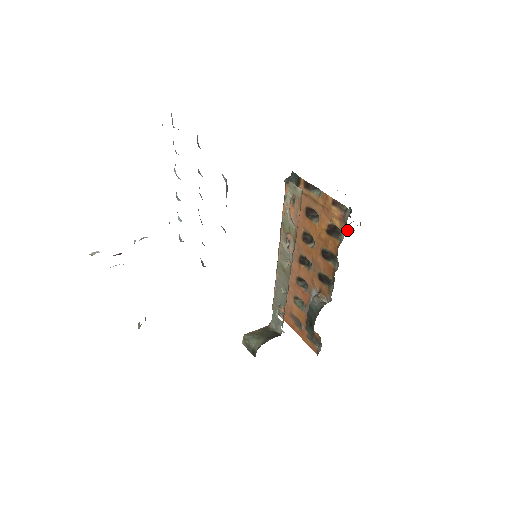
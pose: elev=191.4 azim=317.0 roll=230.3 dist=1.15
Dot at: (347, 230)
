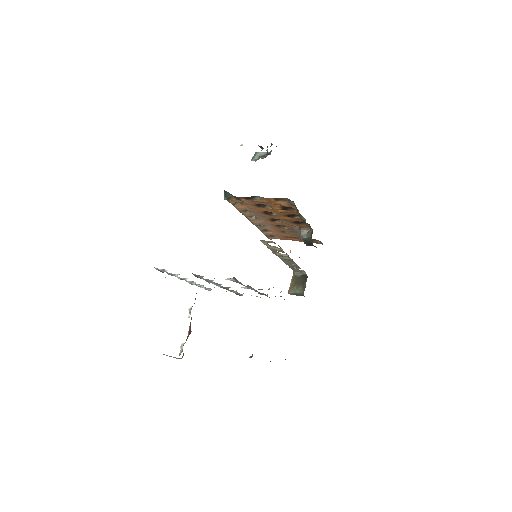
Dot at: occluded
